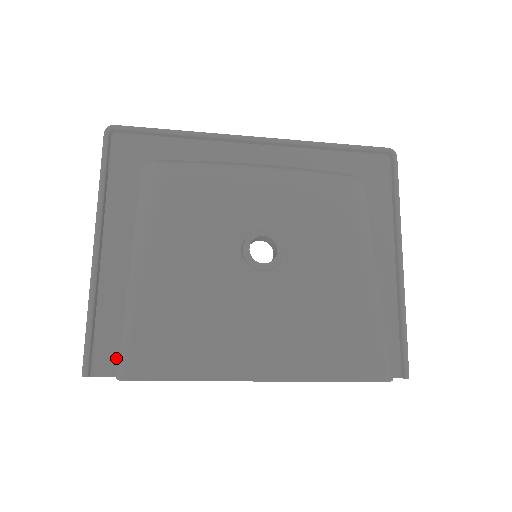
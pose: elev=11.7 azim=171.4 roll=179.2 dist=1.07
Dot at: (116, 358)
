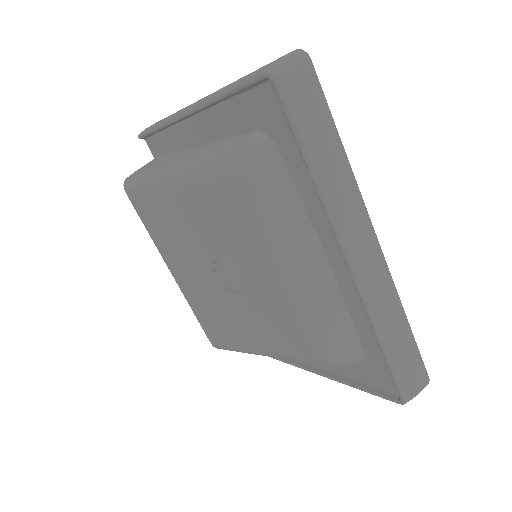
Dot at: (159, 154)
